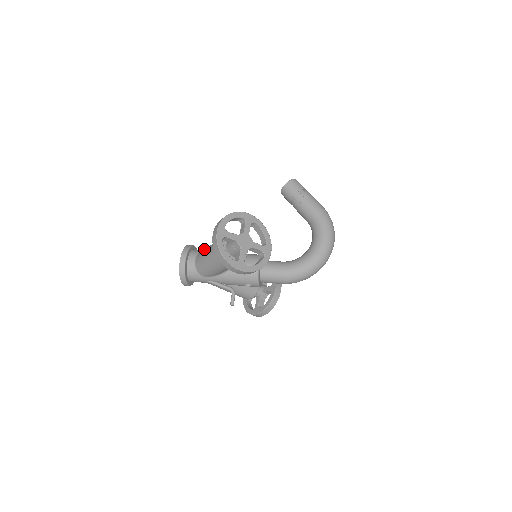
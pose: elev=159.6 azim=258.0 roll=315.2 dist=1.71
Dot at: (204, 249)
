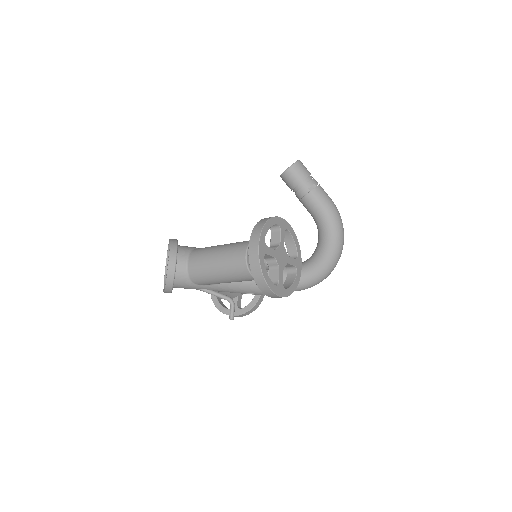
Dot at: (203, 251)
